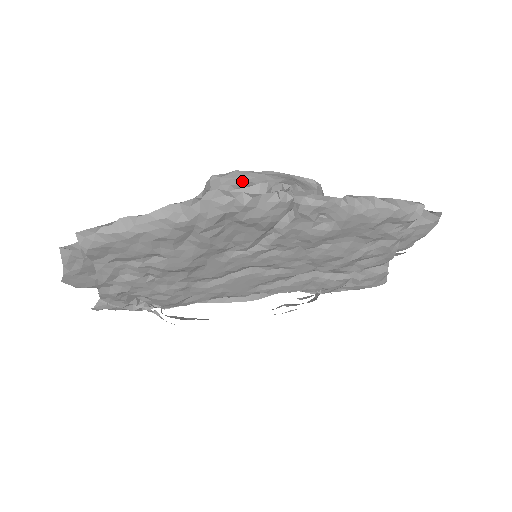
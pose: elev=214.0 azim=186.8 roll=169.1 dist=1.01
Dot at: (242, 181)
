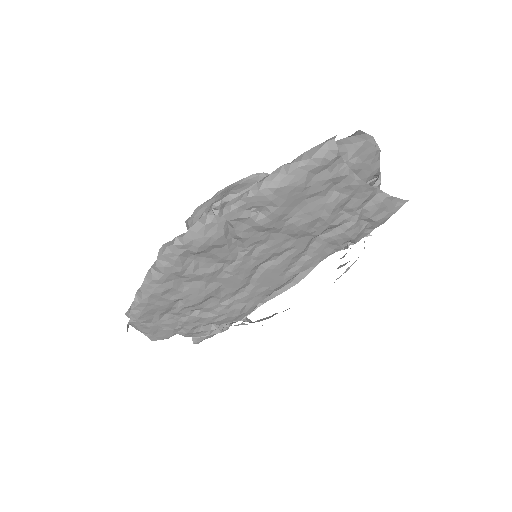
Dot at: (200, 215)
